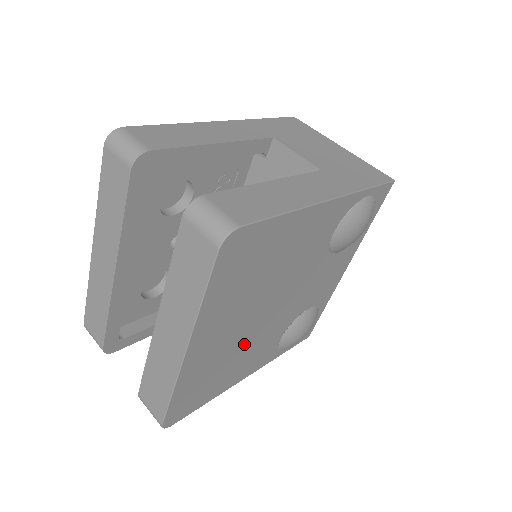
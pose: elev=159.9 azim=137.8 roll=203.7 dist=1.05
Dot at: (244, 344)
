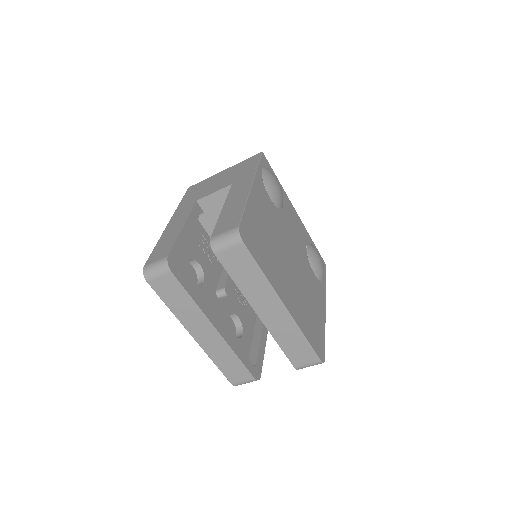
Dot at: (302, 288)
